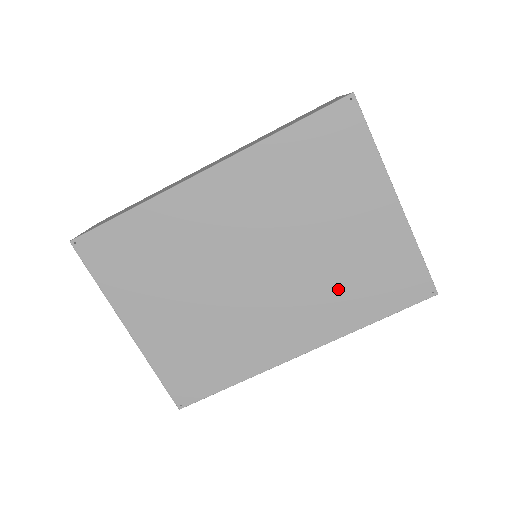
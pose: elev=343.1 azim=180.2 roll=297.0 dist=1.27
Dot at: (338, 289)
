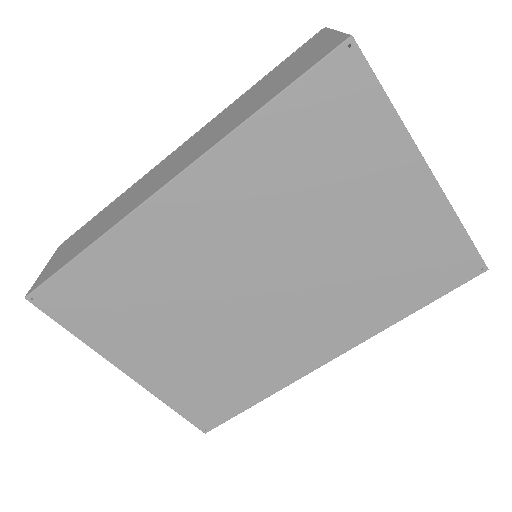
Dot at: (364, 287)
